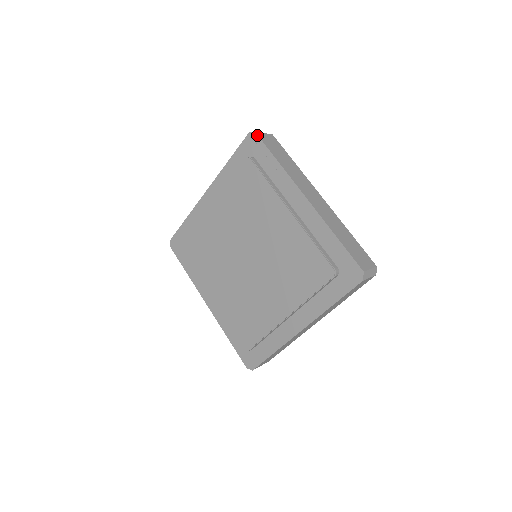
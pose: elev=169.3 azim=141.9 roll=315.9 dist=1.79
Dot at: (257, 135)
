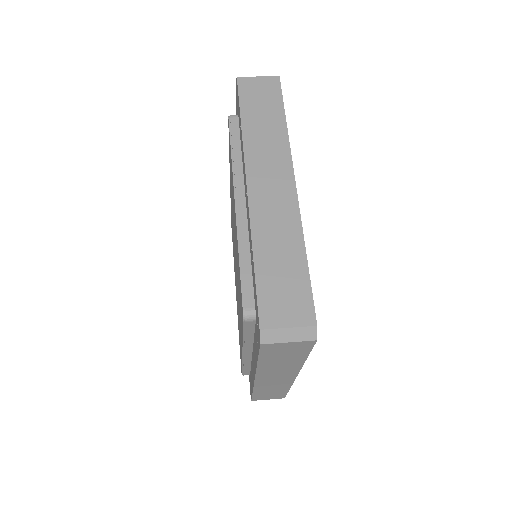
Dot at: (237, 81)
